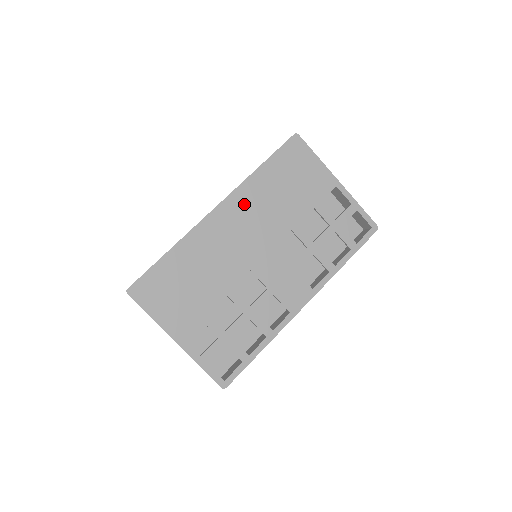
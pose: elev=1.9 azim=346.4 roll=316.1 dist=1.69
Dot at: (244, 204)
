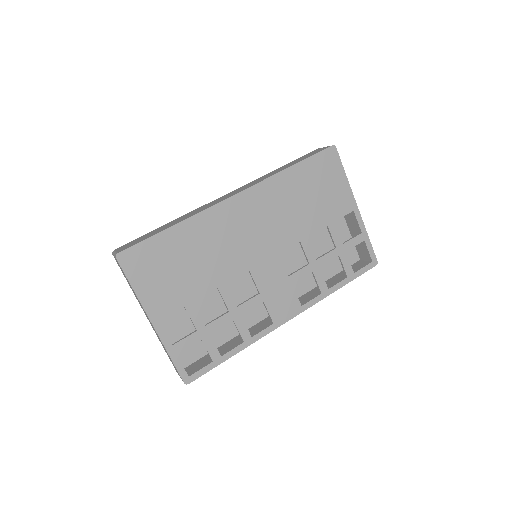
Dot at: (264, 200)
